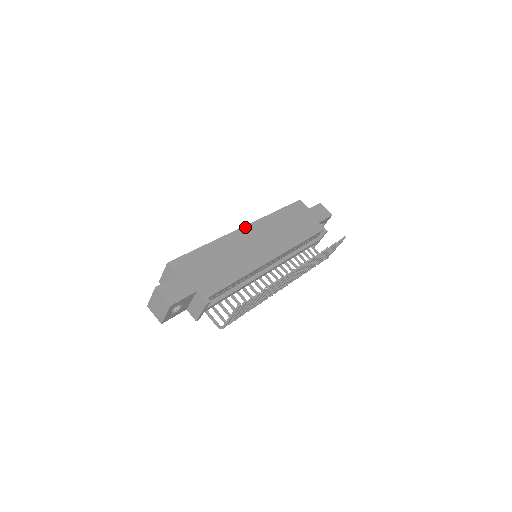
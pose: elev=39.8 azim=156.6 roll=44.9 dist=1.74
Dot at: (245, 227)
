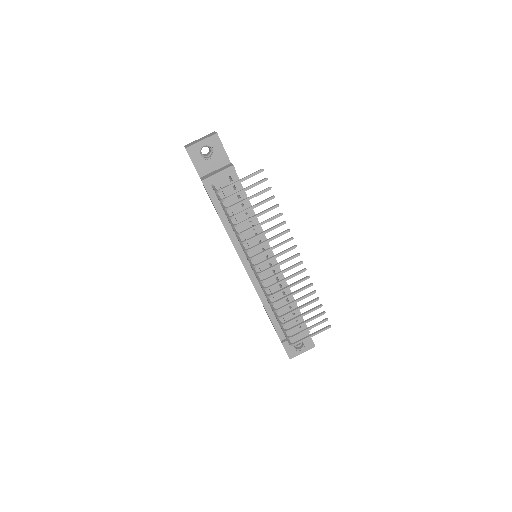
Dot at: occluded
